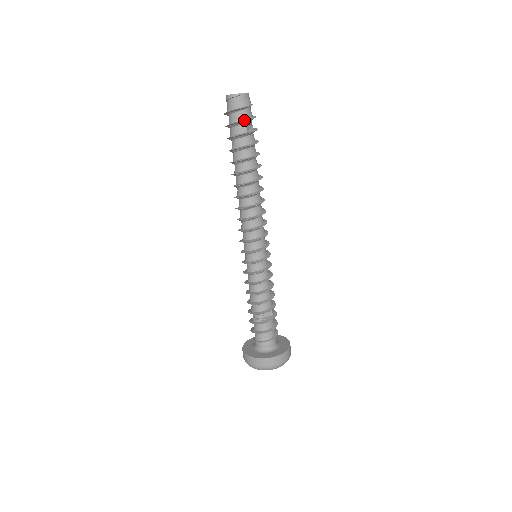
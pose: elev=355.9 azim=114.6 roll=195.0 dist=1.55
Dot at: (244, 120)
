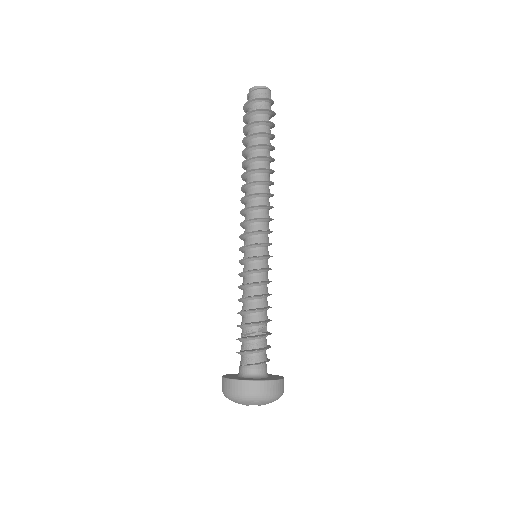
Dot at: (270, 110)
